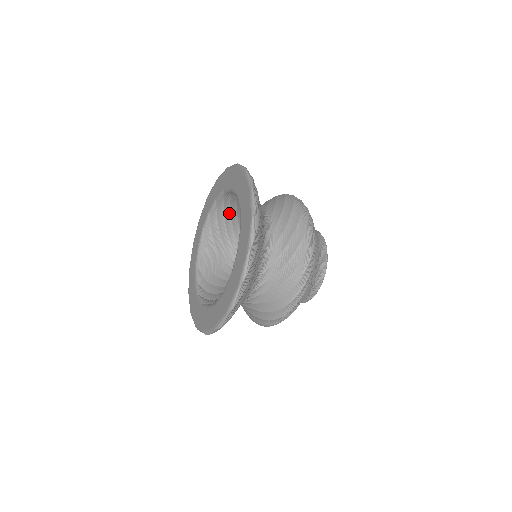
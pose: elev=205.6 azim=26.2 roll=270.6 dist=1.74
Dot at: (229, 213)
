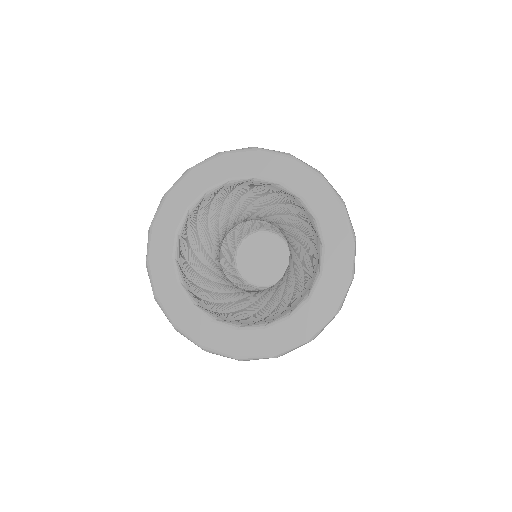
Dot at: (235, 201)
